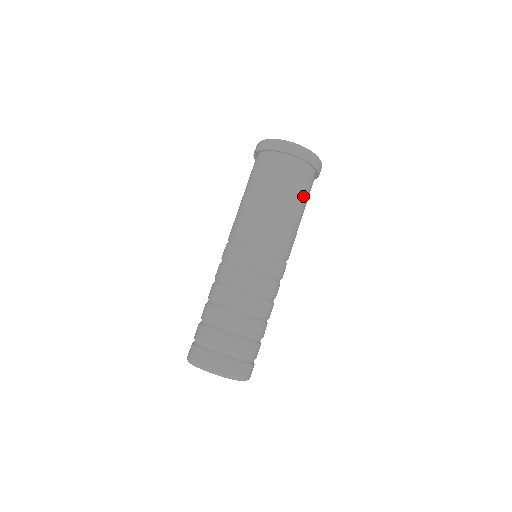
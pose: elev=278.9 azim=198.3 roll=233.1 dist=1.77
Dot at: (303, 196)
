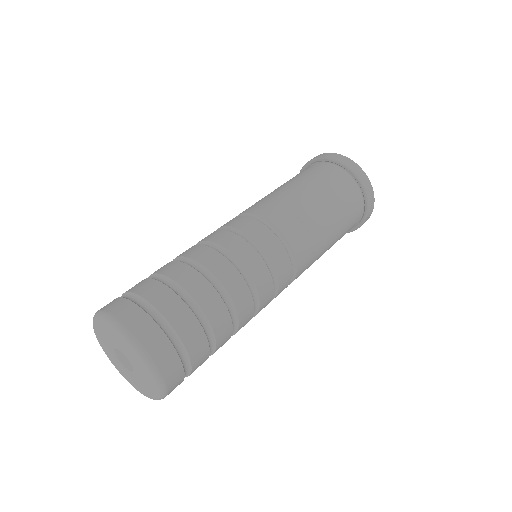
Dot at: (343, 228)
